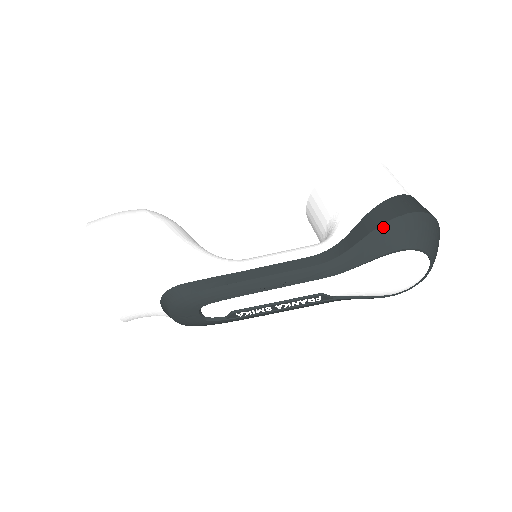
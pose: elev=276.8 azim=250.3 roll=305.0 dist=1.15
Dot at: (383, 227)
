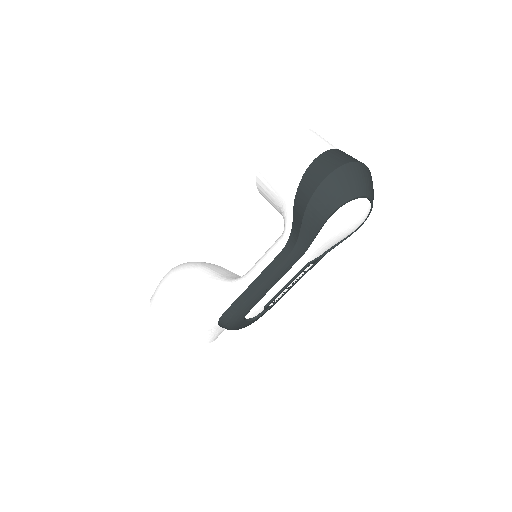
Dot at: (308, 209)
